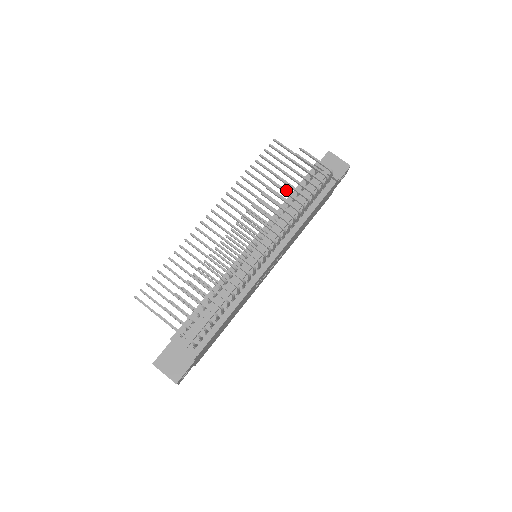
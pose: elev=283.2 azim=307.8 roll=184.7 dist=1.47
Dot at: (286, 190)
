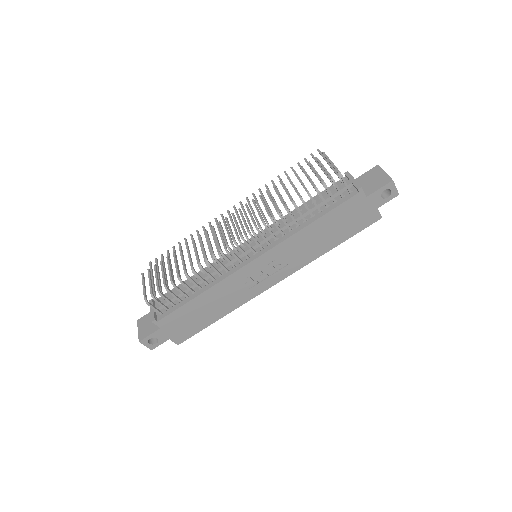
Dot at: occluded
